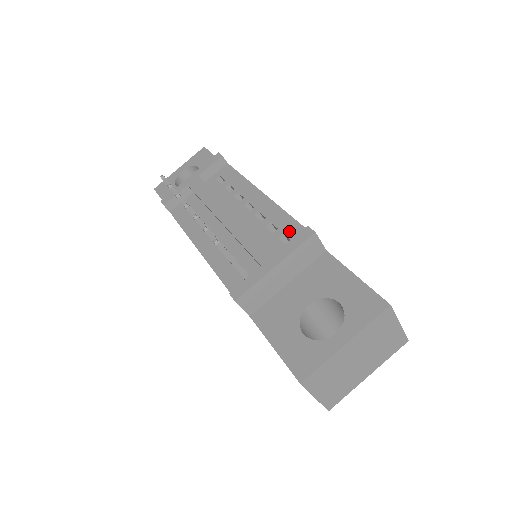
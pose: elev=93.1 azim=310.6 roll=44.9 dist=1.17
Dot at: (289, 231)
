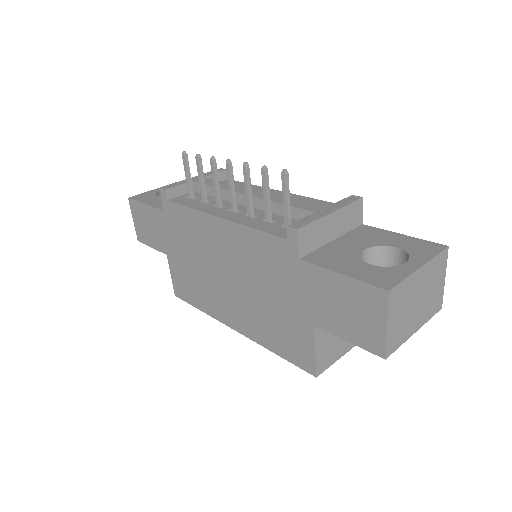
Dot at: occluded
